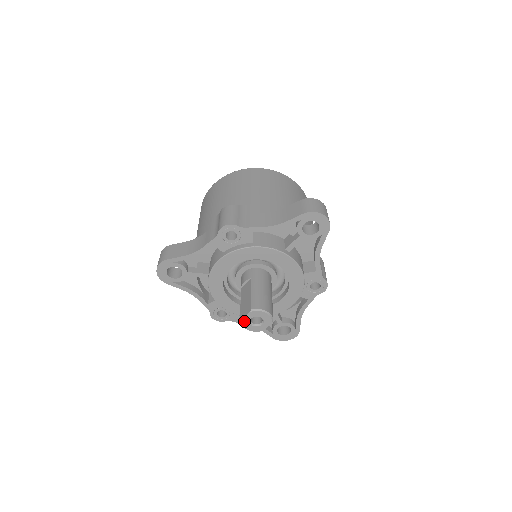
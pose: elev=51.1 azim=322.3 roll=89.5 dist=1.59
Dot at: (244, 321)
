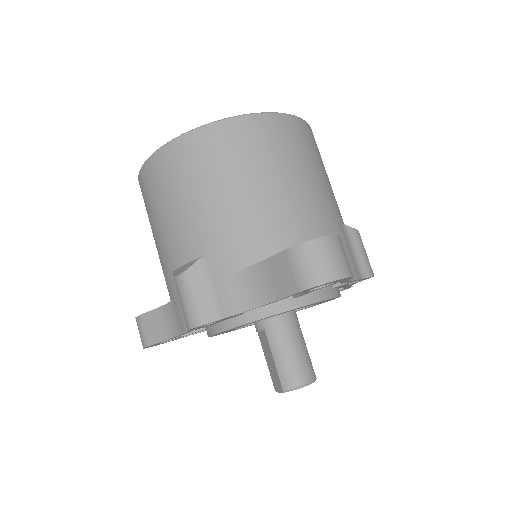
Dot at: occluded
